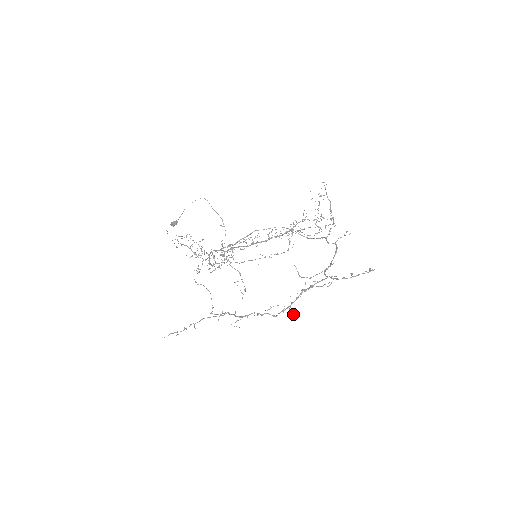
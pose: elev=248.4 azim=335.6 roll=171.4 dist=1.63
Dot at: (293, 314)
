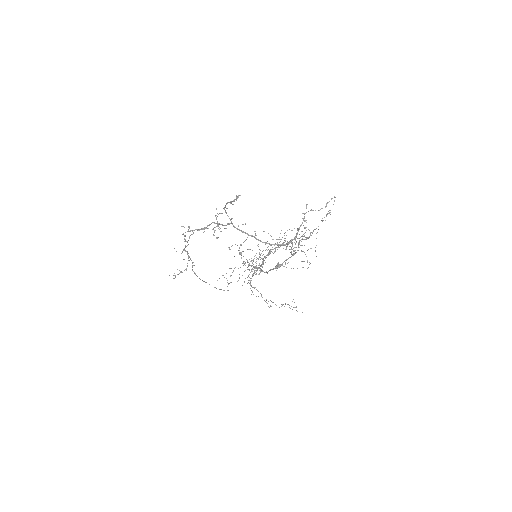
Dot at: occluded
